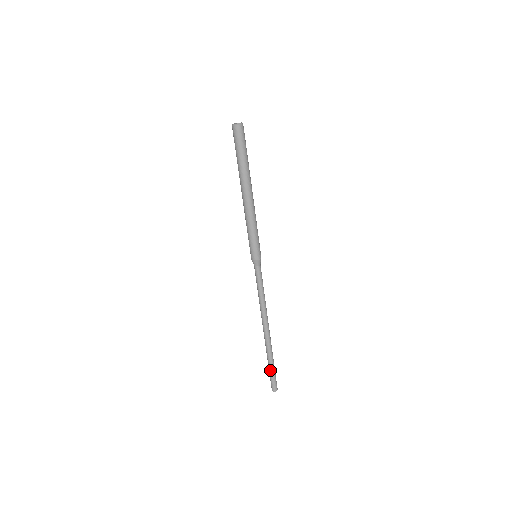
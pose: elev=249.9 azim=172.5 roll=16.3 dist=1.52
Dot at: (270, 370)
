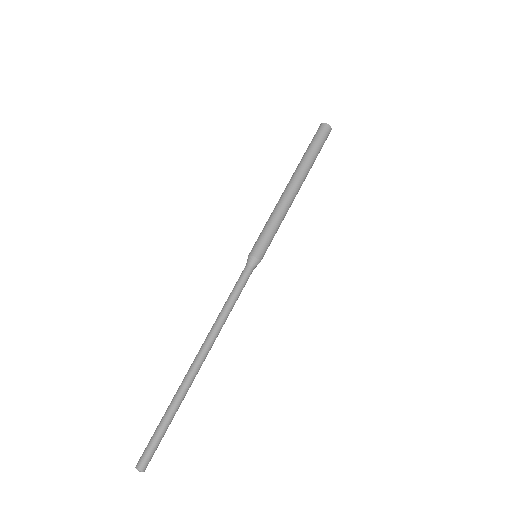
Dot at: (159, 425)
